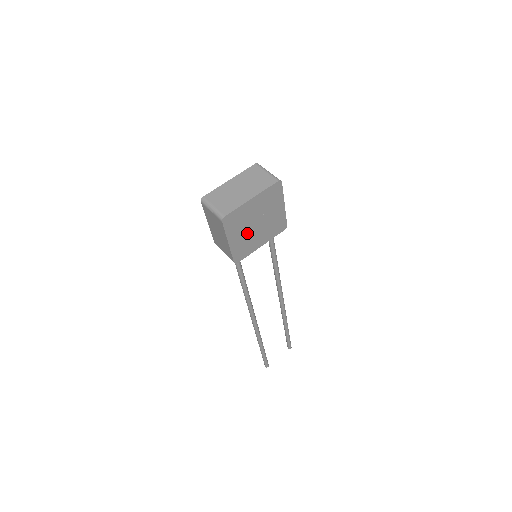
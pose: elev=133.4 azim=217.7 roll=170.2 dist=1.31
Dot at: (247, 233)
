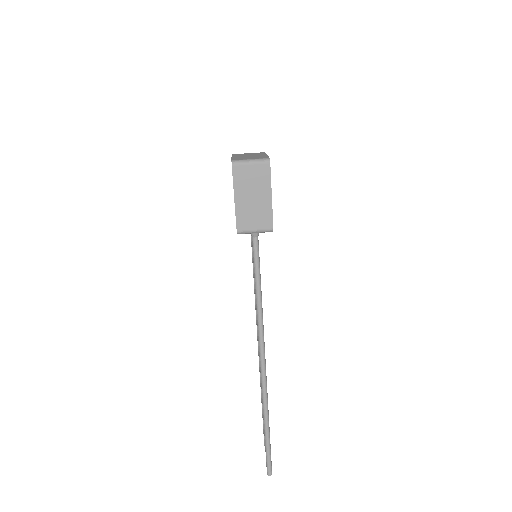
Dot at: occluded
